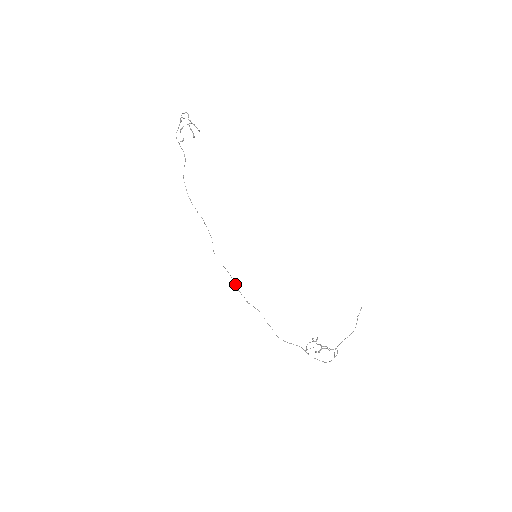
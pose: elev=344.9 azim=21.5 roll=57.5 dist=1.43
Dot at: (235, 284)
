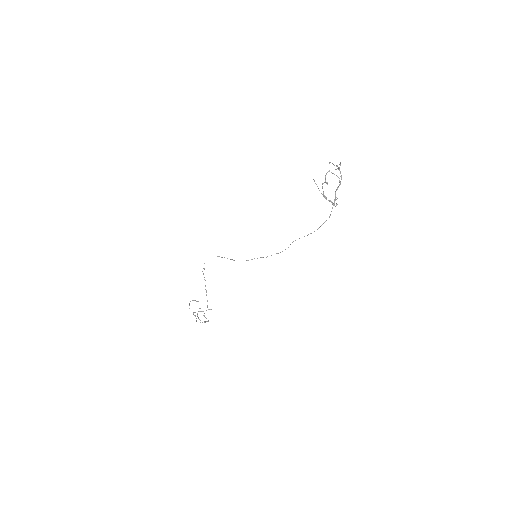
Dot at: occluded
